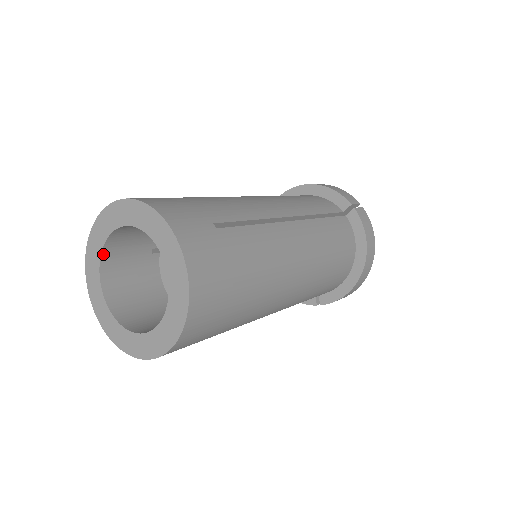
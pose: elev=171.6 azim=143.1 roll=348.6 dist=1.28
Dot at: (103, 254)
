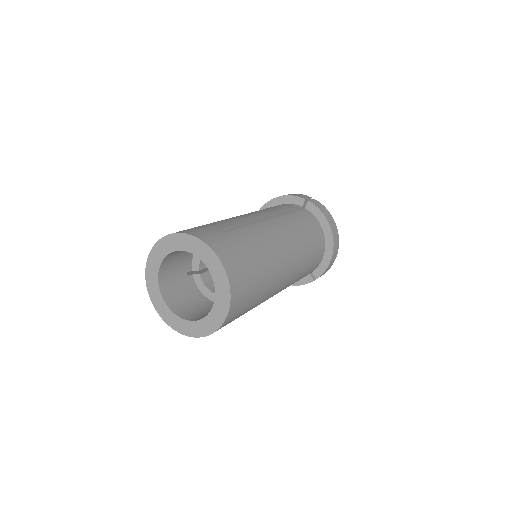
Dot at: (159, 282)
